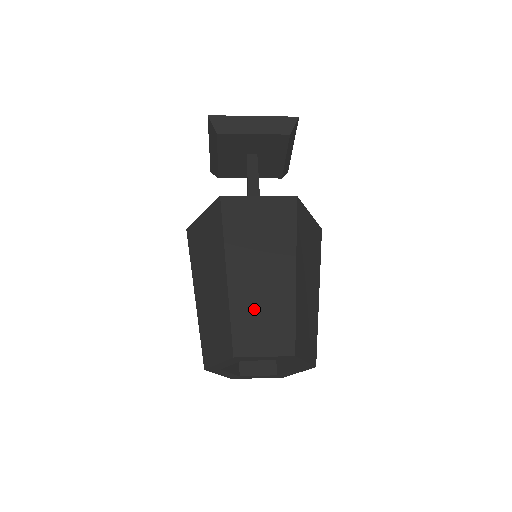
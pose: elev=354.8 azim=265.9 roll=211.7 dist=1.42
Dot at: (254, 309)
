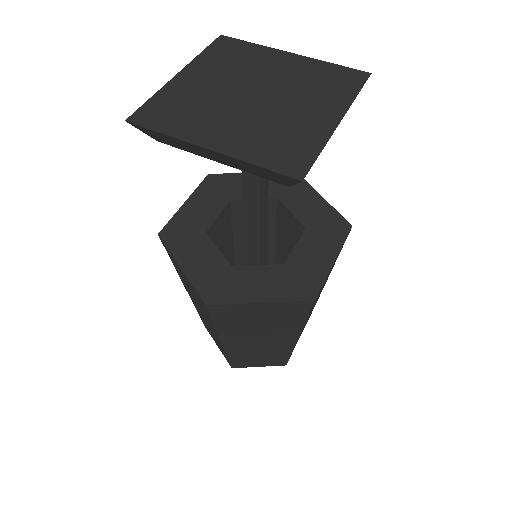
Dot at: occluded
